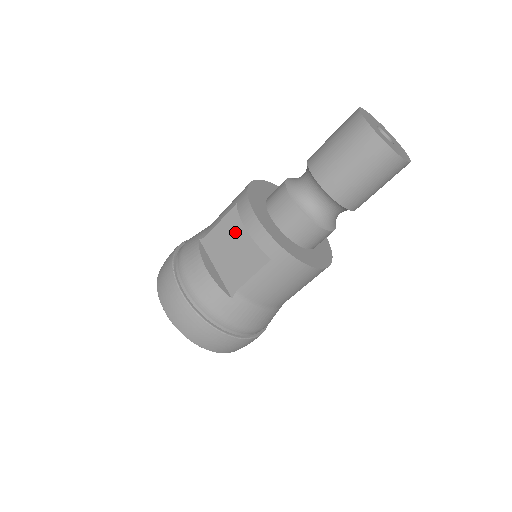
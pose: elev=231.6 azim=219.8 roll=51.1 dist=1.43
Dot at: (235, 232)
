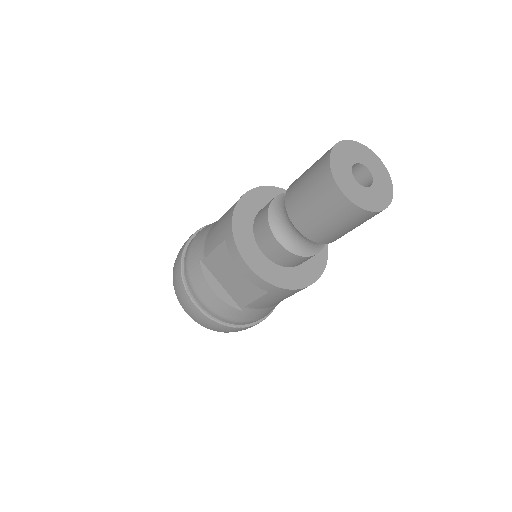
Dot at: (231, 262)
